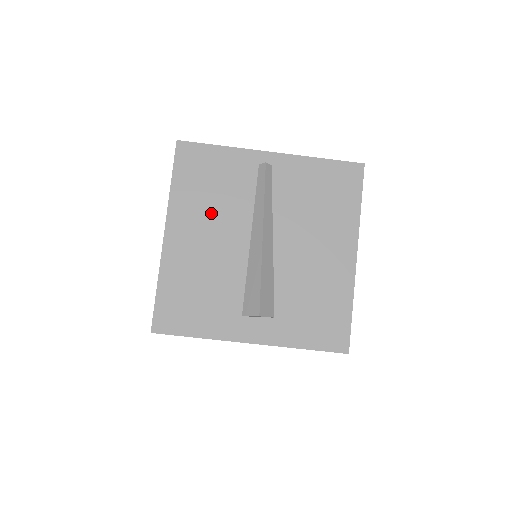
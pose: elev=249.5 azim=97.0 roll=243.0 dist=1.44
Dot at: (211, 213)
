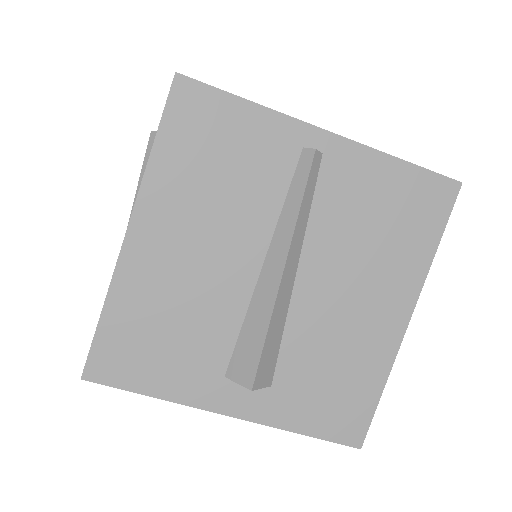
Dot at: (209, 212)
